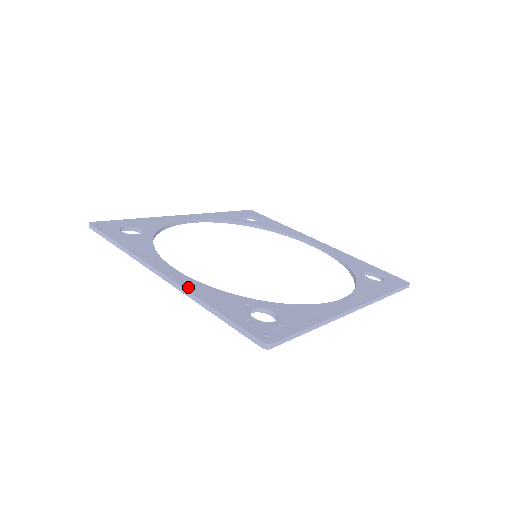
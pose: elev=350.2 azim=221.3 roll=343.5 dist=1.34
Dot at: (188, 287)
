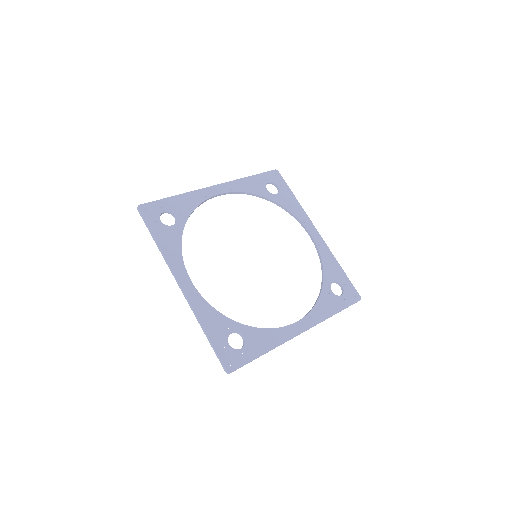
Dot at: (195, 306)
